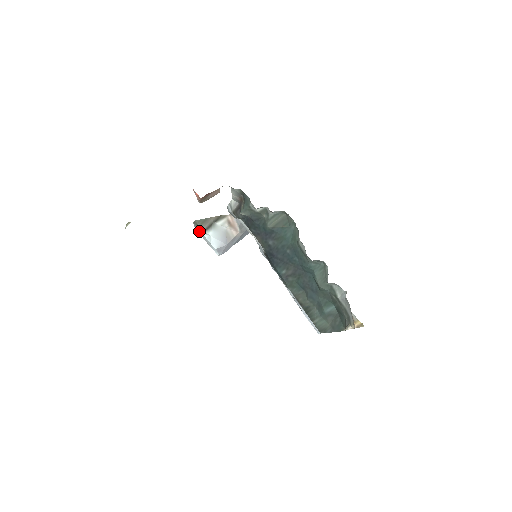
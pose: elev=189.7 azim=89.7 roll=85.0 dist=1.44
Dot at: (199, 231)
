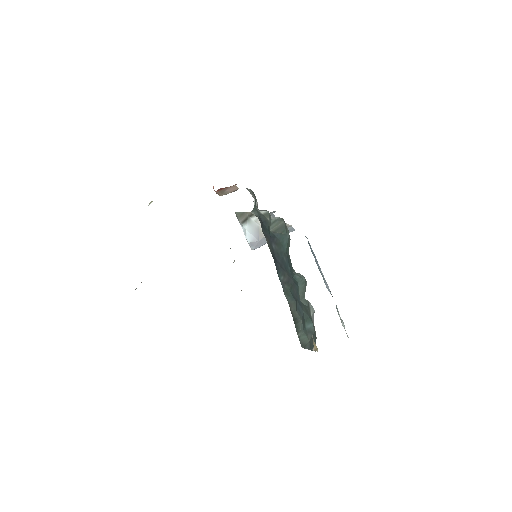
Dot at: occluded
